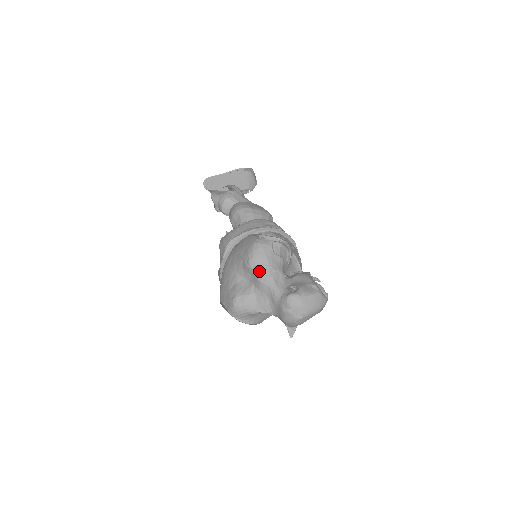
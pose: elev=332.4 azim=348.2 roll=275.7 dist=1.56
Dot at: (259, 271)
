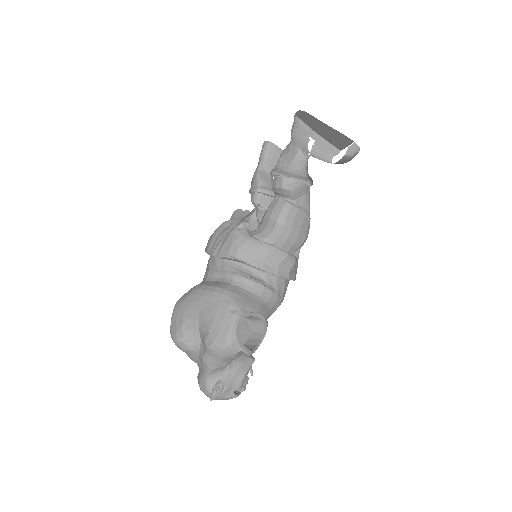
Dot at: (208, 358)
